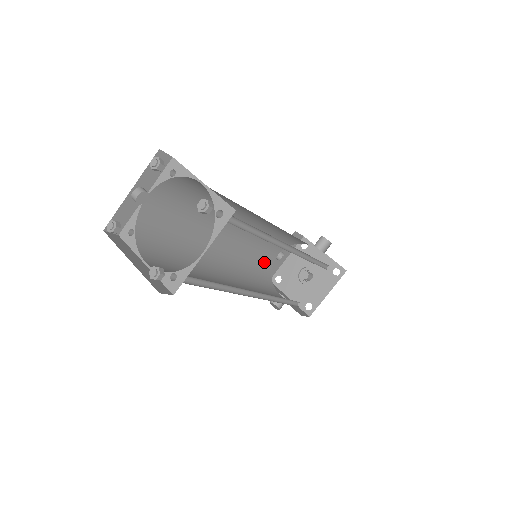
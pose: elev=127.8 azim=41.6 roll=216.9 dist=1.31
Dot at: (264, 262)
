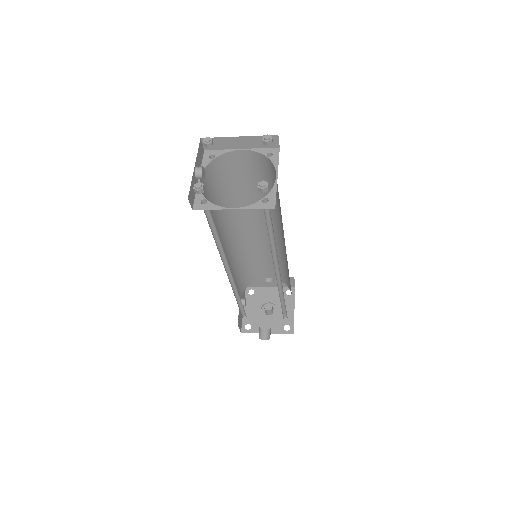
Dot at: occluded
